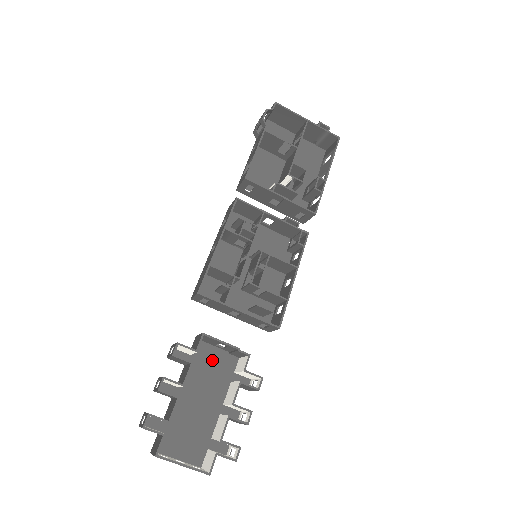
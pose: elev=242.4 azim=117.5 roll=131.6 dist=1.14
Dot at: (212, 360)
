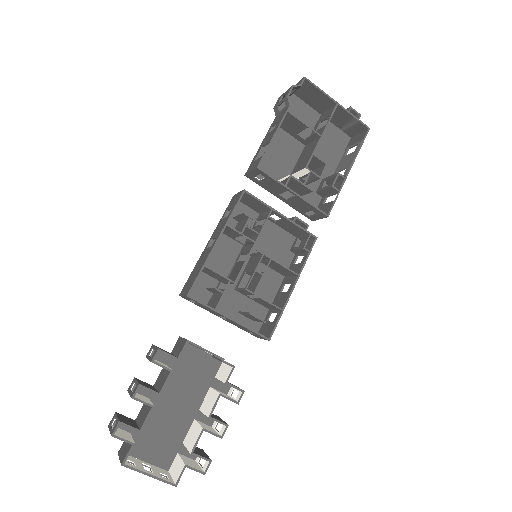
Dot at: (193, 363)
